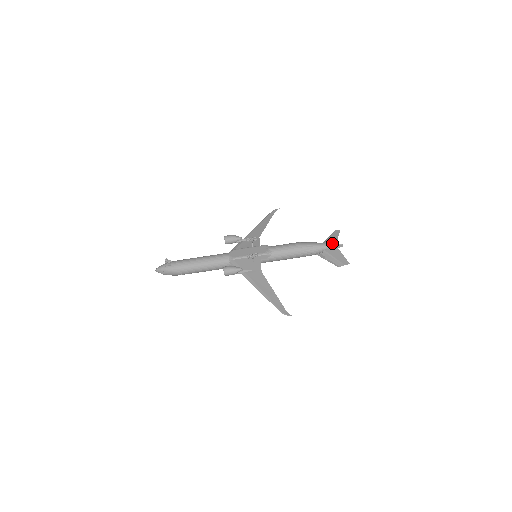
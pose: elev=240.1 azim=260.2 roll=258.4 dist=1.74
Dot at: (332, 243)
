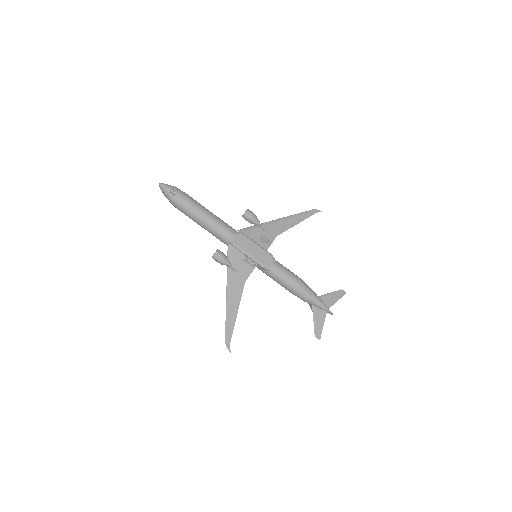
Dot at: (327, 304)
